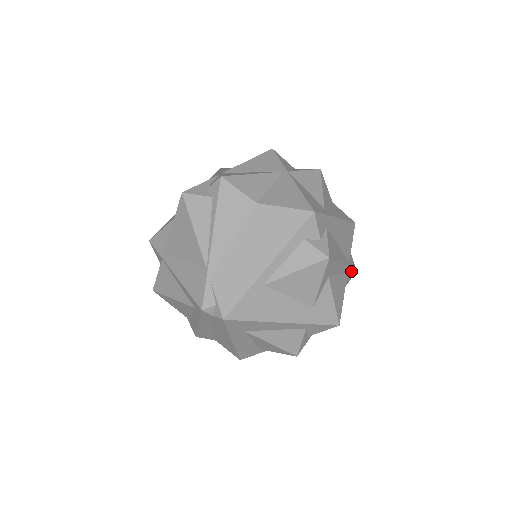
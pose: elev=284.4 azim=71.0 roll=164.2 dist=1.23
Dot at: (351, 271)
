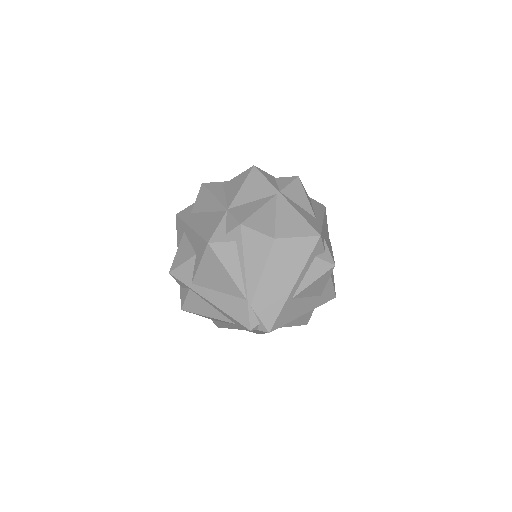
Dot at: occluded
